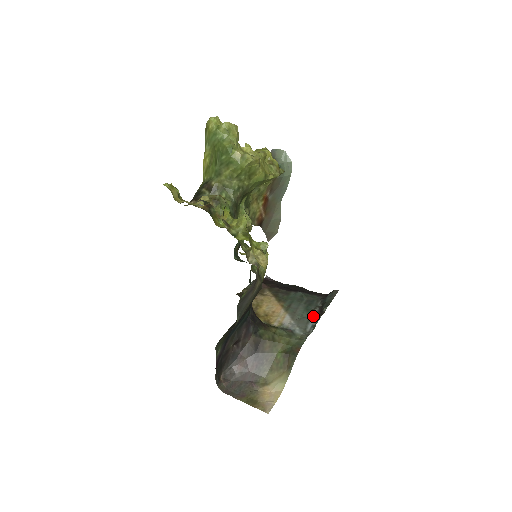
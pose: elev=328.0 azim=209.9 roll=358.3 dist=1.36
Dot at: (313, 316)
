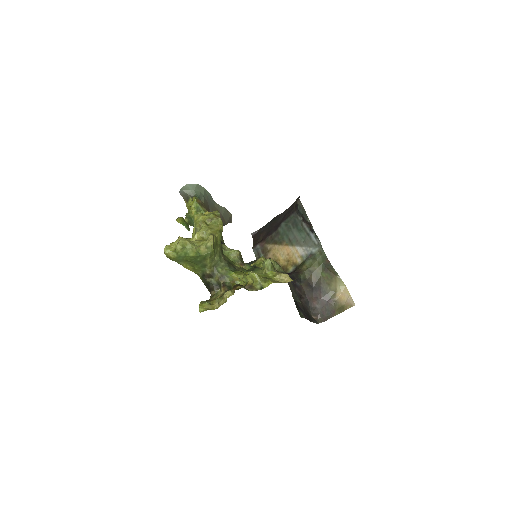
Dot at: (308, 231)
